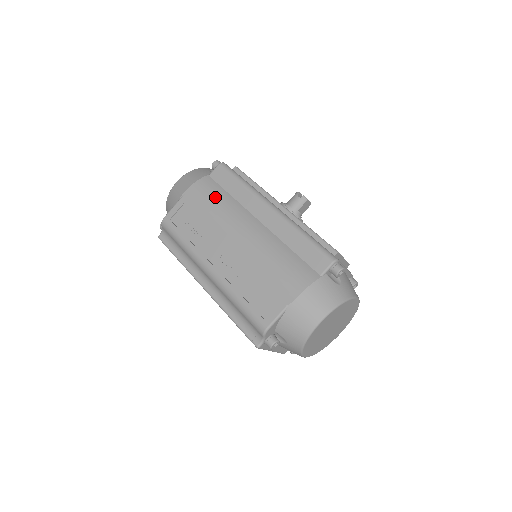
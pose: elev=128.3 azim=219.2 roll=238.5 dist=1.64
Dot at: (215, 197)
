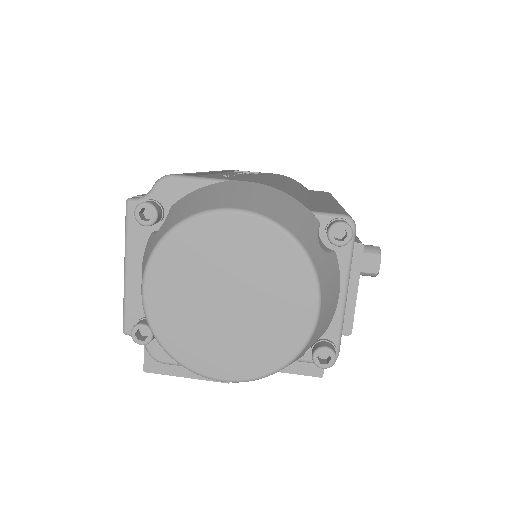
Dot at: (294, 181)
